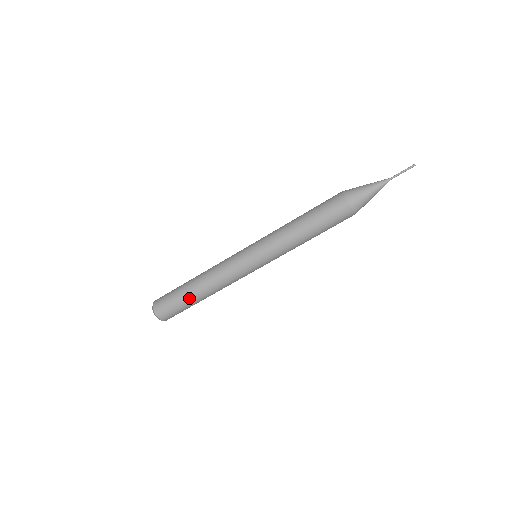
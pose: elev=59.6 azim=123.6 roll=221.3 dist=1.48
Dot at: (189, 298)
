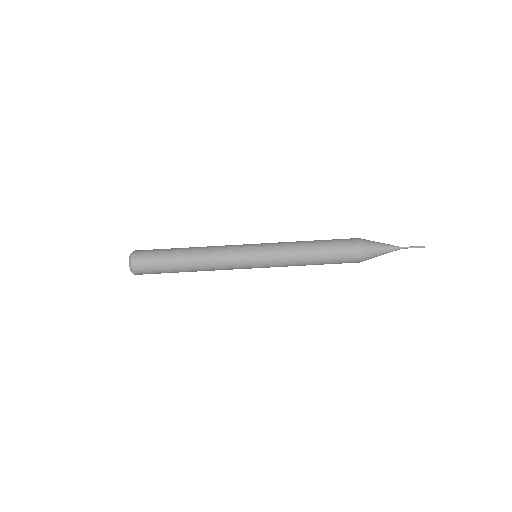
Dot at: (174, 259)
